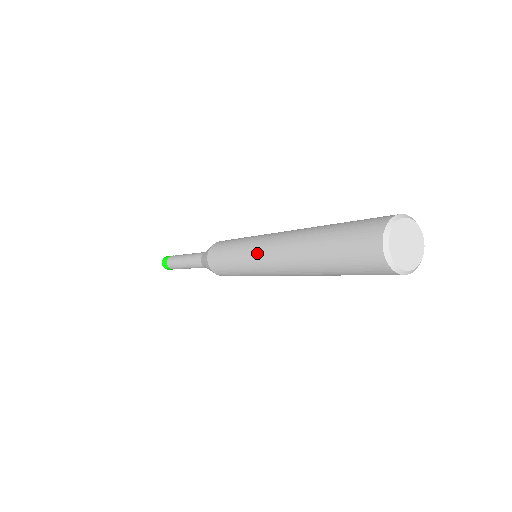
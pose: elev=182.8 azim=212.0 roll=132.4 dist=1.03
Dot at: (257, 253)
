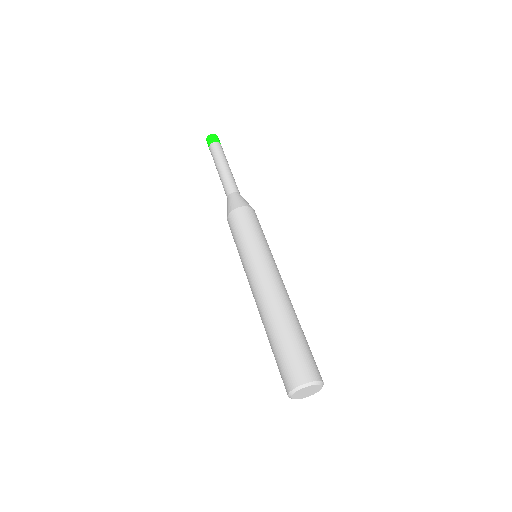
Dot at: occluded
